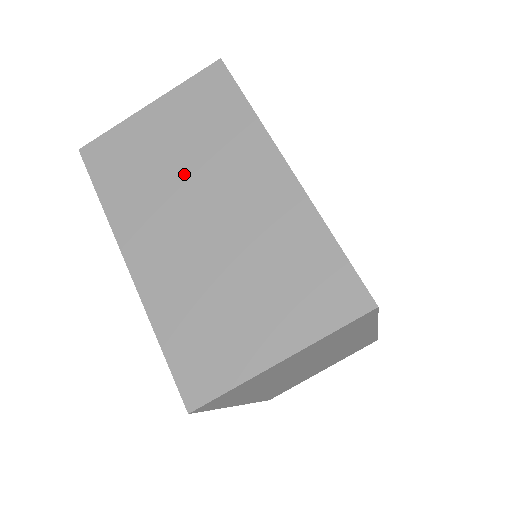
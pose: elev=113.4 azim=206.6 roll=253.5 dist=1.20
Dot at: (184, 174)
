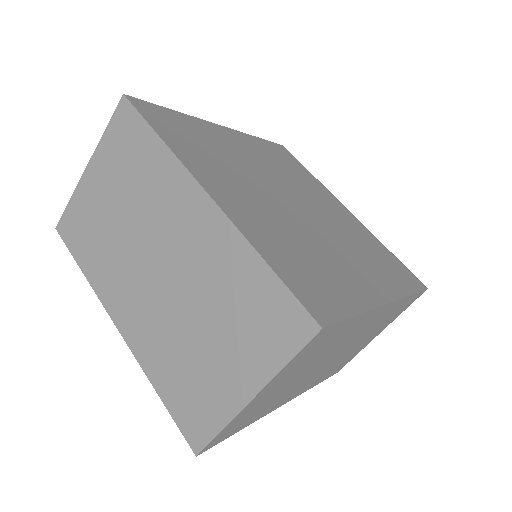
Dot at: (130, 229)
